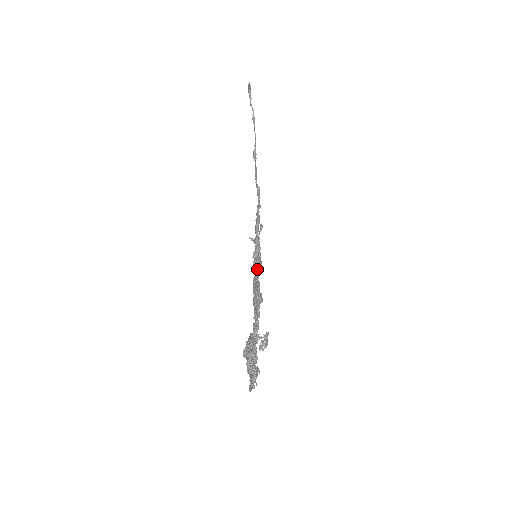
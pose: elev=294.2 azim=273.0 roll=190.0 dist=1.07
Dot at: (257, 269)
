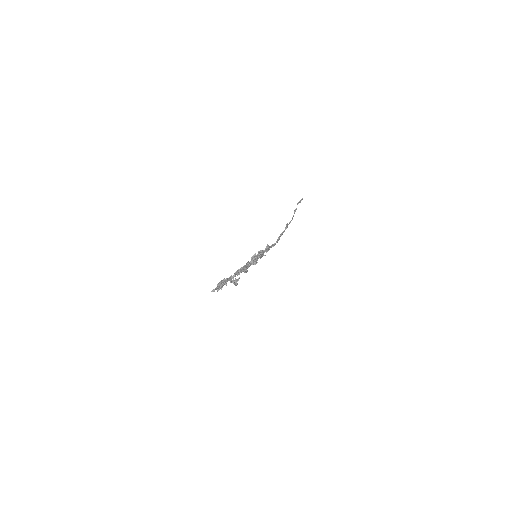
Dot at: (252, 257)
